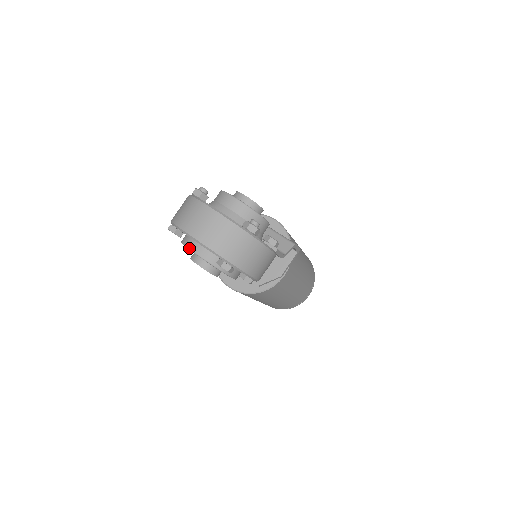
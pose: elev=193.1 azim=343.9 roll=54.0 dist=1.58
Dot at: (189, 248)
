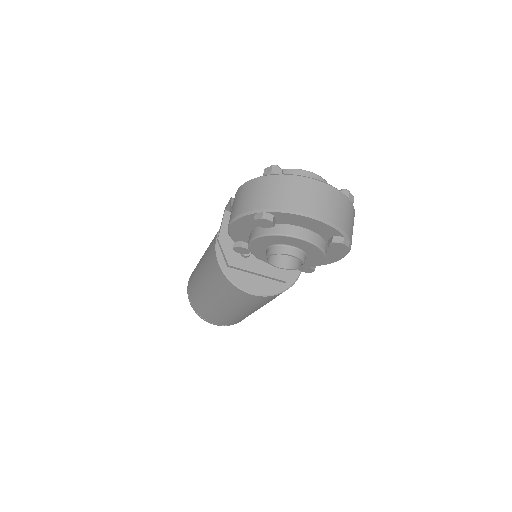
Dot at: (291, 235)
